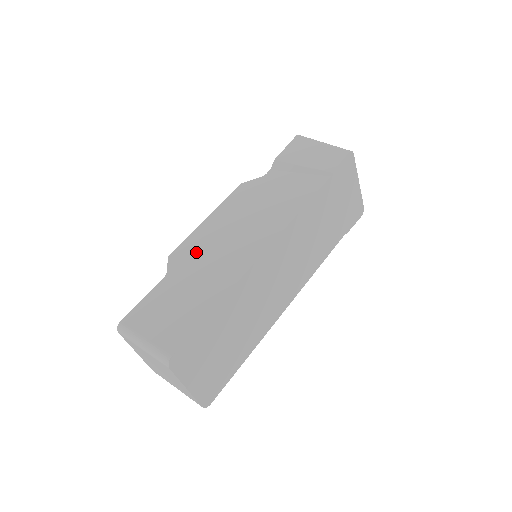
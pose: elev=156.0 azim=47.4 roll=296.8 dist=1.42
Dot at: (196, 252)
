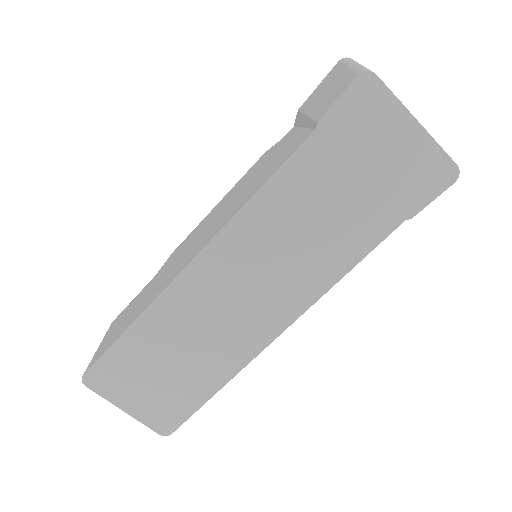
Dot at: (179, 251)
